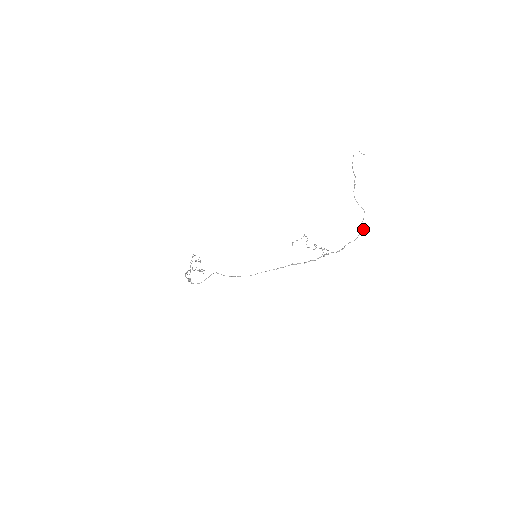
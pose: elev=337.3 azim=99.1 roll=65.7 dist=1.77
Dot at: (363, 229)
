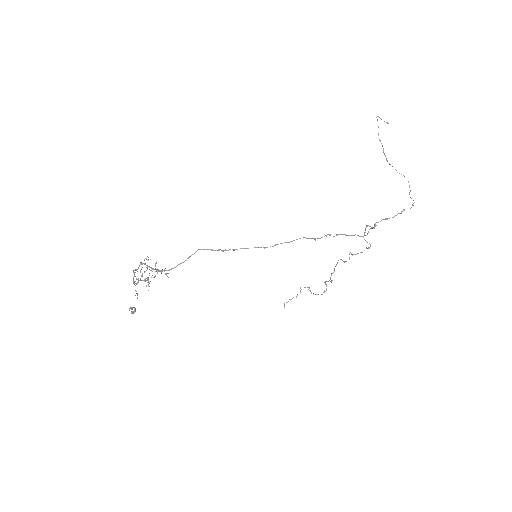
Dot at: (414, 202)
